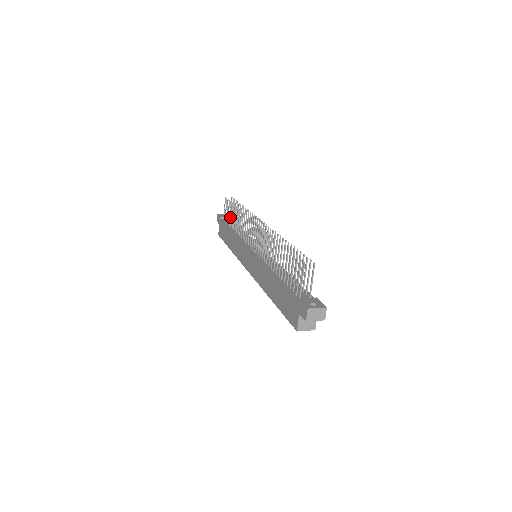
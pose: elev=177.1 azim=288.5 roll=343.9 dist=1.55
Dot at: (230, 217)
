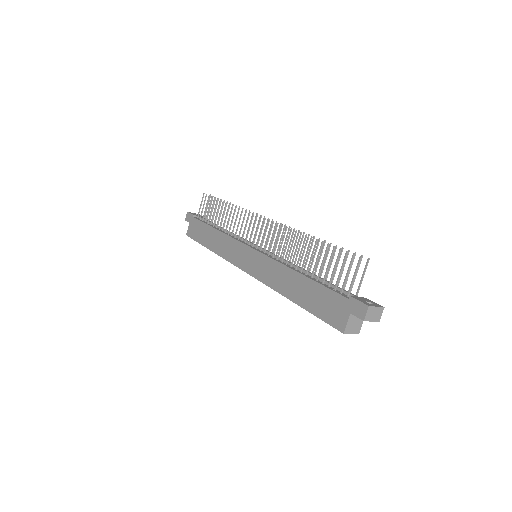
Dot at: (204, 216)
